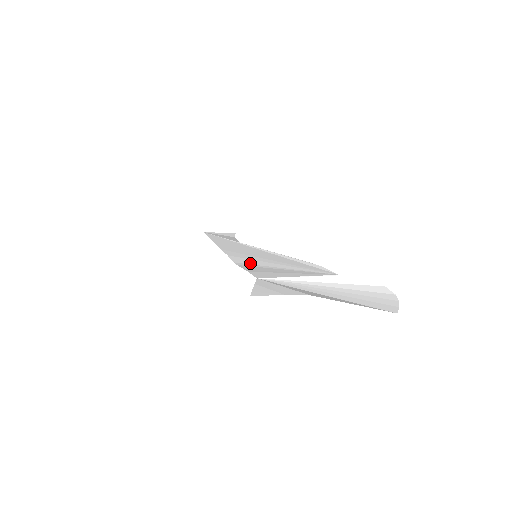
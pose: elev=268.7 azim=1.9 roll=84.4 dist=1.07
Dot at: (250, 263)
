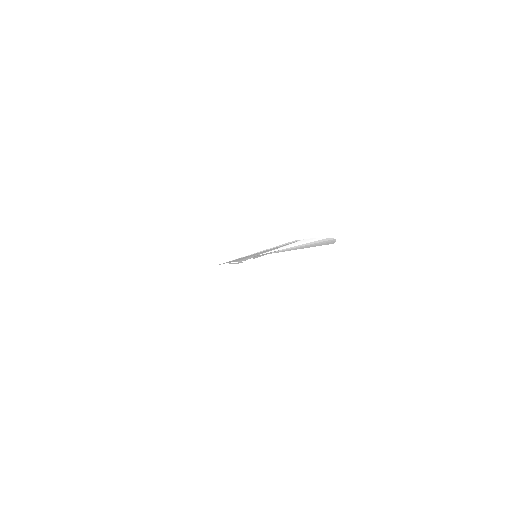
Dot at: (252, 257)
